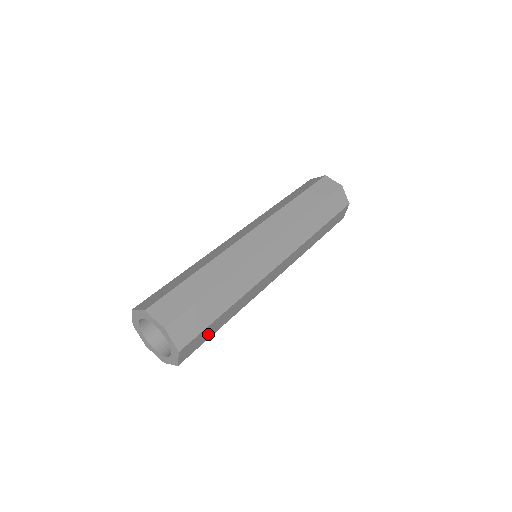
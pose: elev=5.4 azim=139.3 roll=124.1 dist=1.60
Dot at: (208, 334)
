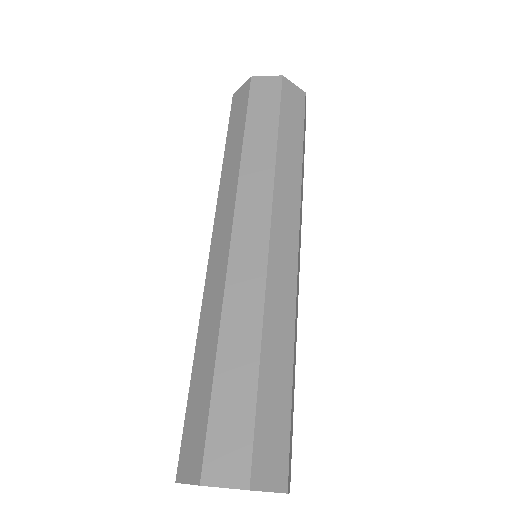
Dot at: occluded
